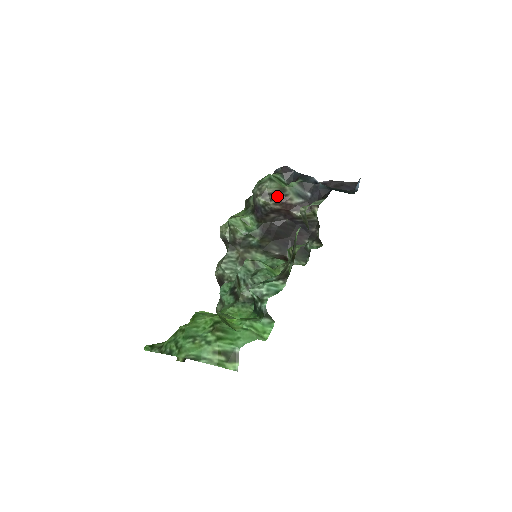
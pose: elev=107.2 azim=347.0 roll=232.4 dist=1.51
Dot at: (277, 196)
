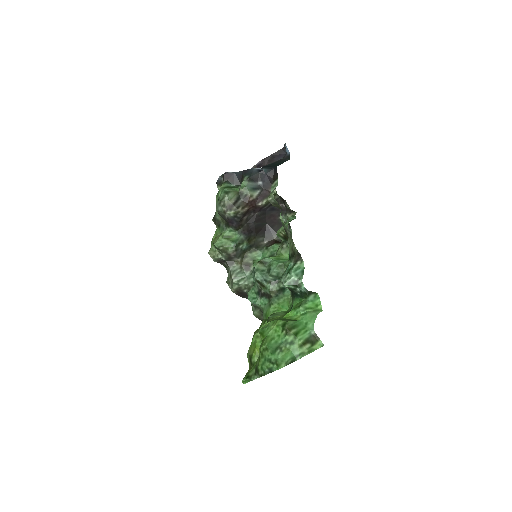
Dot at: (240, 201)
